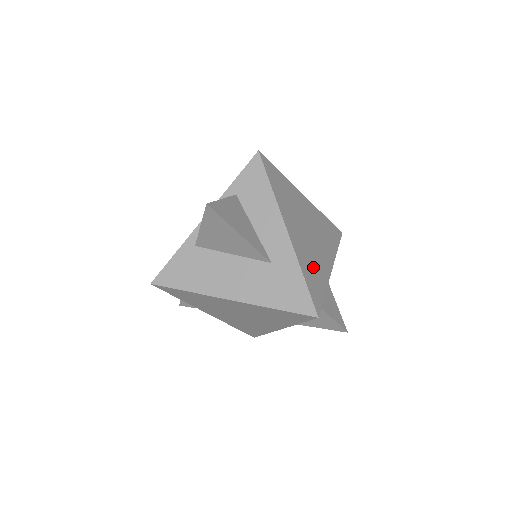
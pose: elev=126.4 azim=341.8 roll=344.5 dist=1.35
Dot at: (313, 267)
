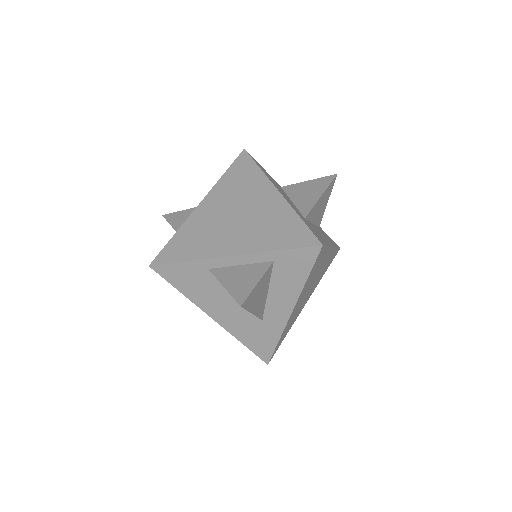
Dot at: occluded
